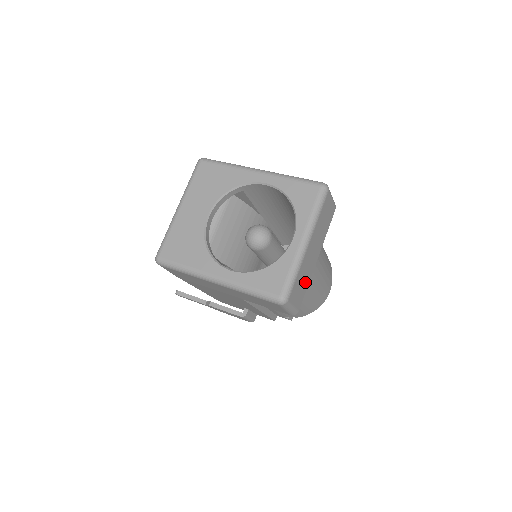
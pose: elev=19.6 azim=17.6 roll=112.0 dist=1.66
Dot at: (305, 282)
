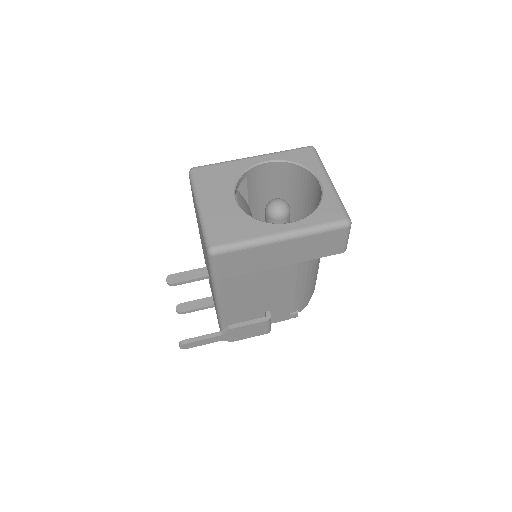
Dot at: occluded
